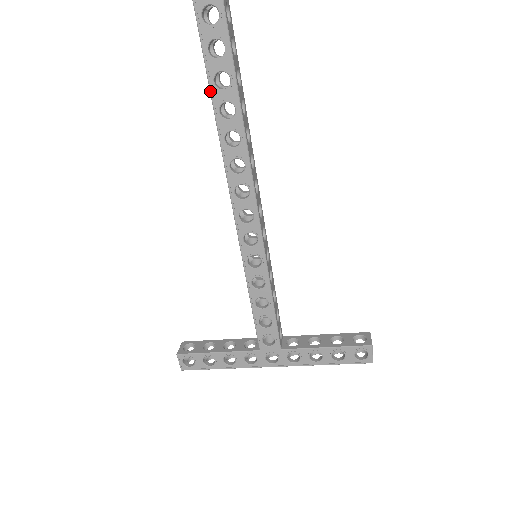
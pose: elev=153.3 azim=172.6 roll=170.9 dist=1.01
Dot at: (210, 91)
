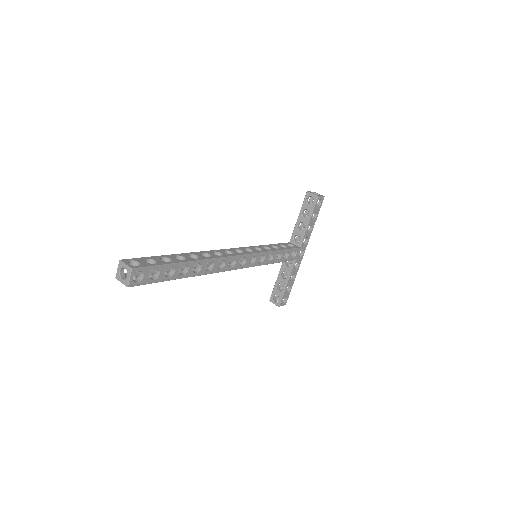
Dot at: occluded
